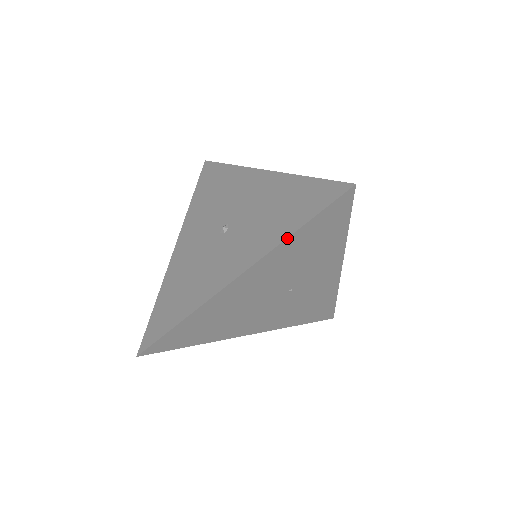
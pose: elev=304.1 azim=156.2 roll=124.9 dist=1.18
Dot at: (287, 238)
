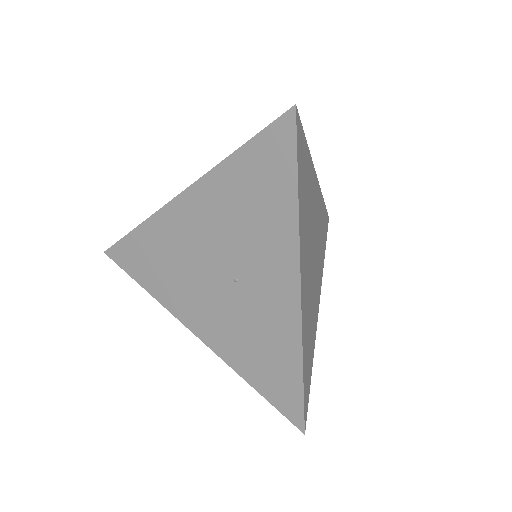
Dot at: (225, 159)
